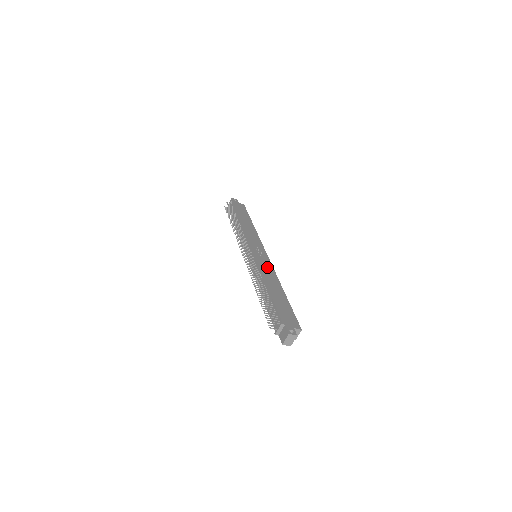
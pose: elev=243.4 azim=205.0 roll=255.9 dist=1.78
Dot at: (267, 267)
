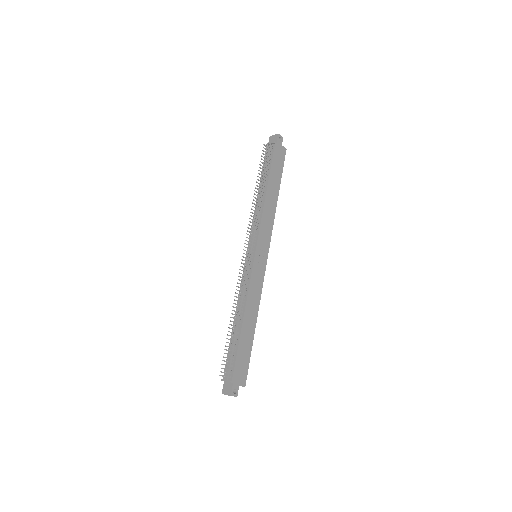
Dot at: (257, 286)
